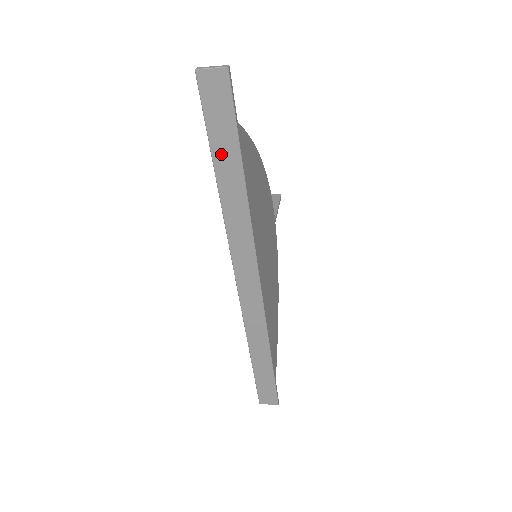
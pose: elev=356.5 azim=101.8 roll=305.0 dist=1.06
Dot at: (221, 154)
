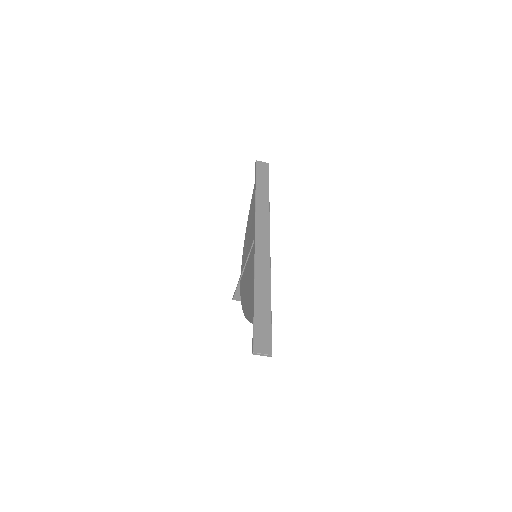
Dot at: (260, 183)
